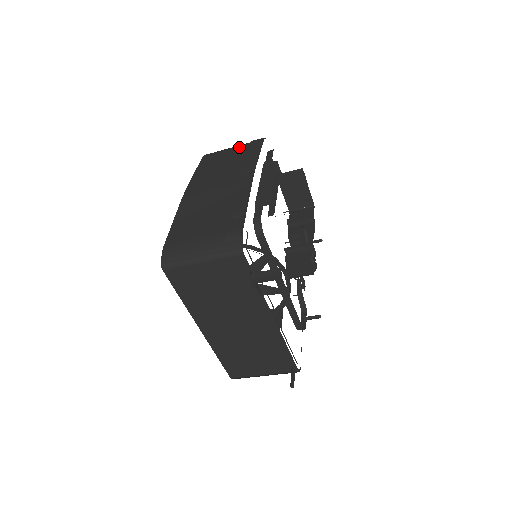
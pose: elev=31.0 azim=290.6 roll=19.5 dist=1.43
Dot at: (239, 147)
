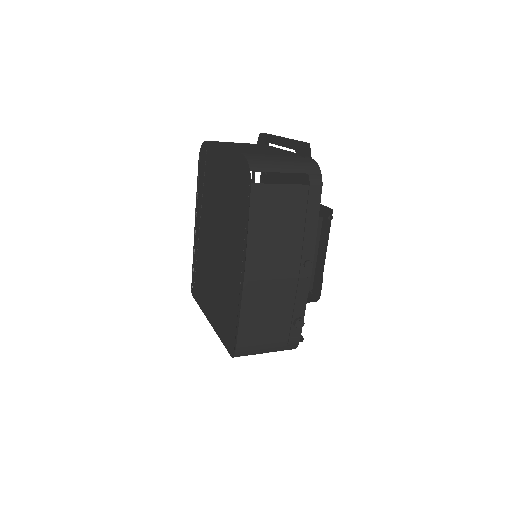
Dot at: (296, 190)
